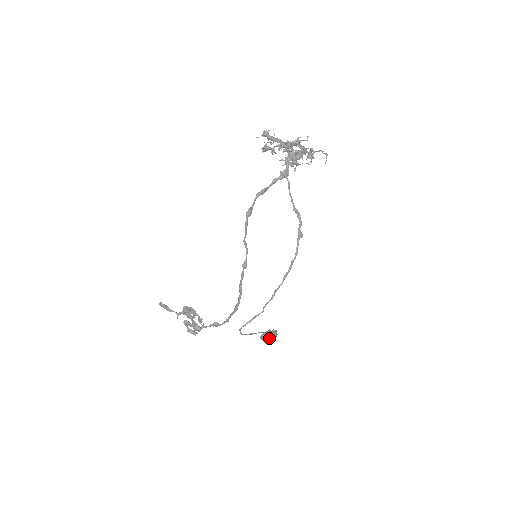
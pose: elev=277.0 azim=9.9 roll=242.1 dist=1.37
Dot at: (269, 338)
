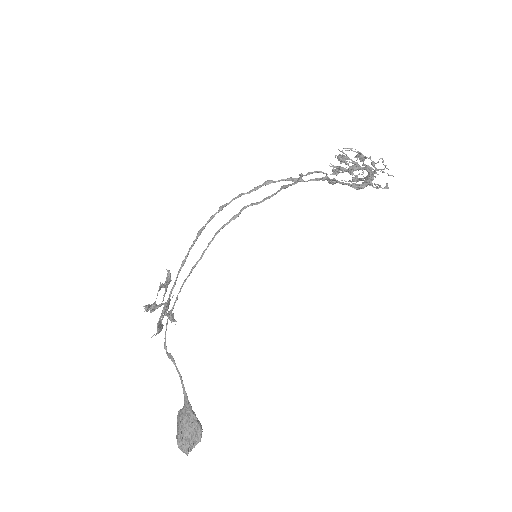
Dot at: (181, 415)
